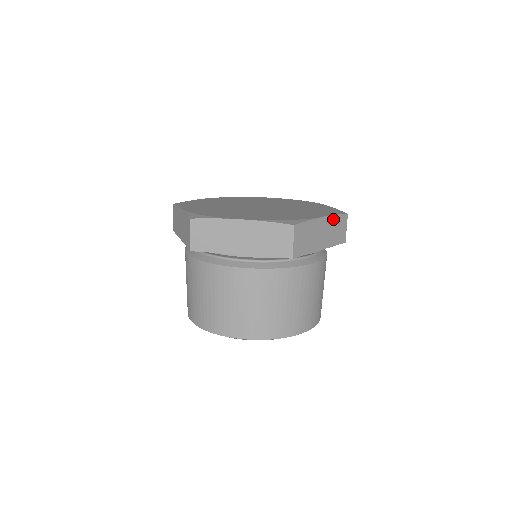
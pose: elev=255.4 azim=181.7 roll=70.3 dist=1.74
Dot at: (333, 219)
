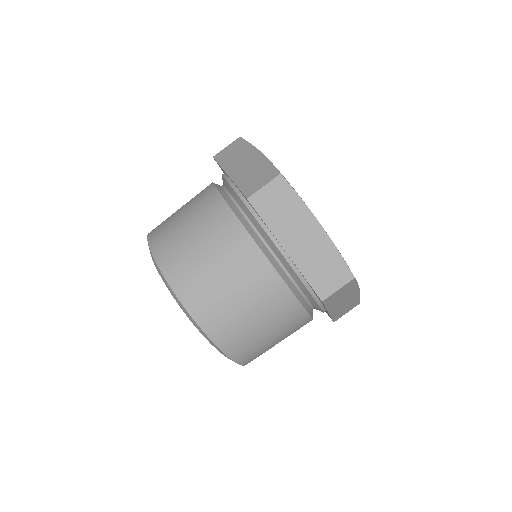
Dot at: (331, 249)
